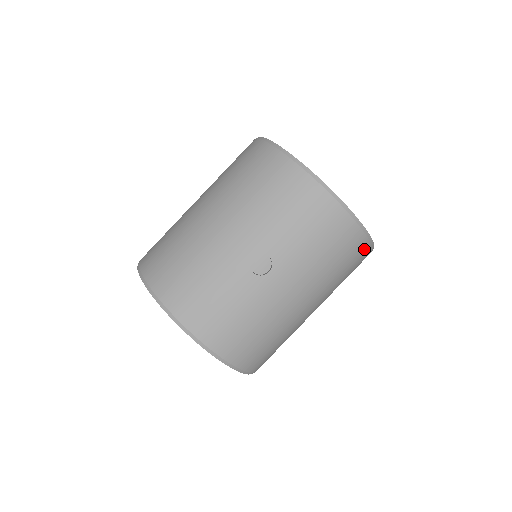
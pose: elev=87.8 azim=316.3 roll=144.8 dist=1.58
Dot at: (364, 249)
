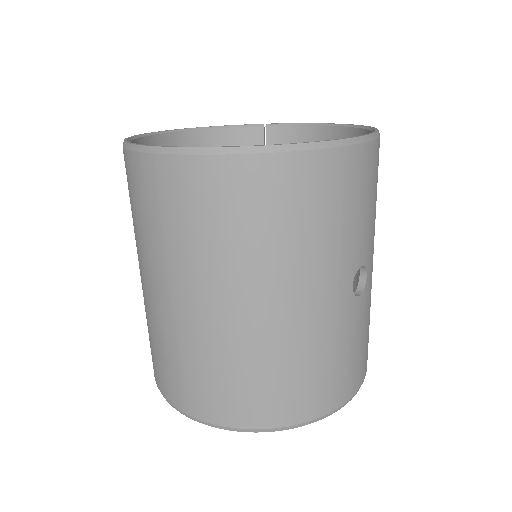
Dot at: occluded
